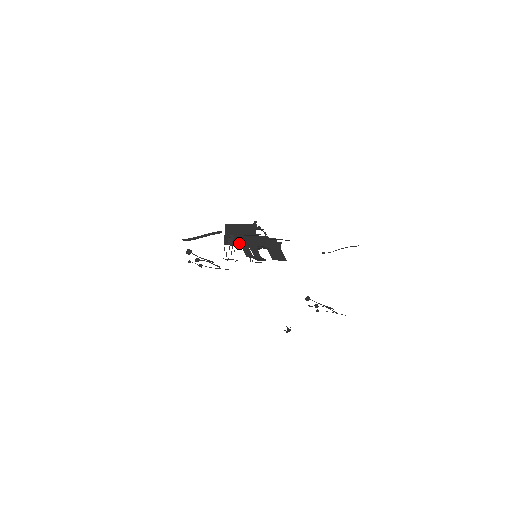
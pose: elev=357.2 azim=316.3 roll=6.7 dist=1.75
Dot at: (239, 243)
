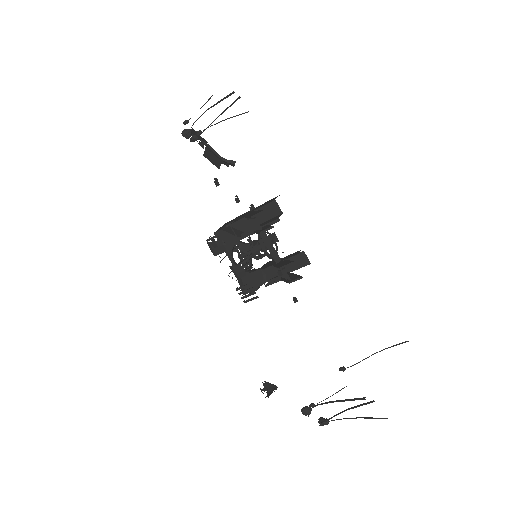
Dot at: (243, 217)
